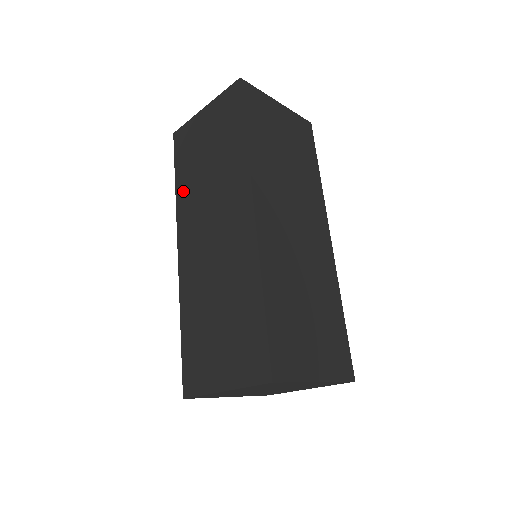
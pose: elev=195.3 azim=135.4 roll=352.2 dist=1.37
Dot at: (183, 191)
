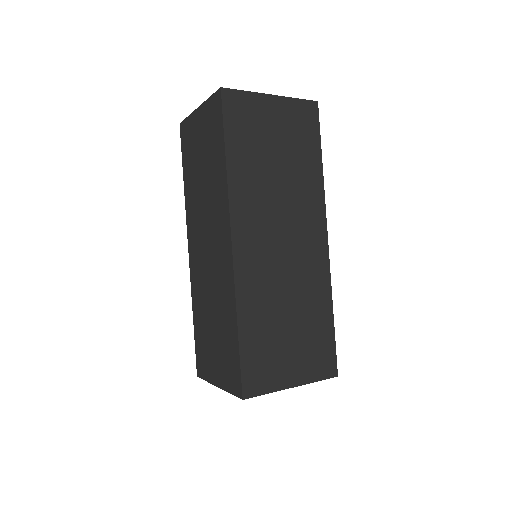
Dot at: (188, 192)
